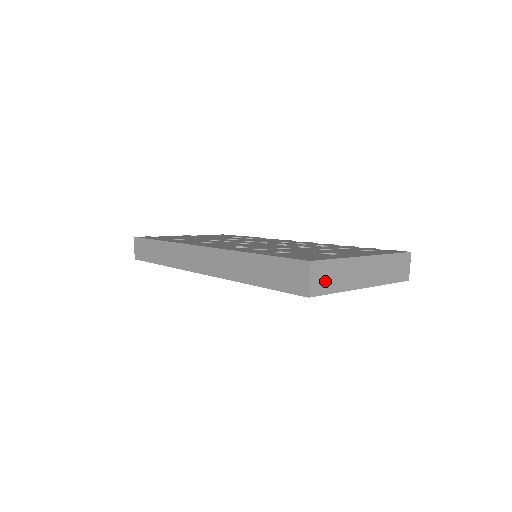
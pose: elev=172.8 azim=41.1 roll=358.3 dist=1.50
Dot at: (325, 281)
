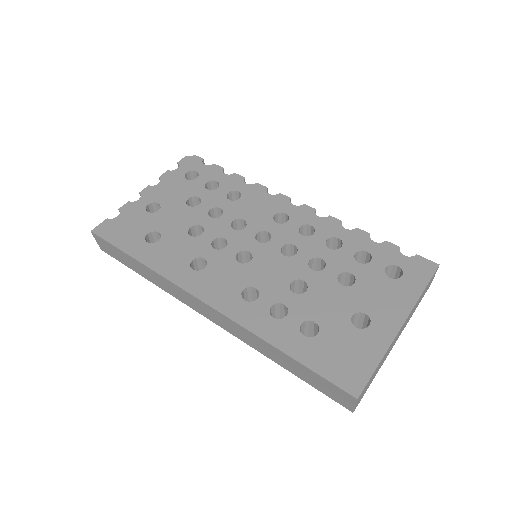
Dot at: (367, 387)
